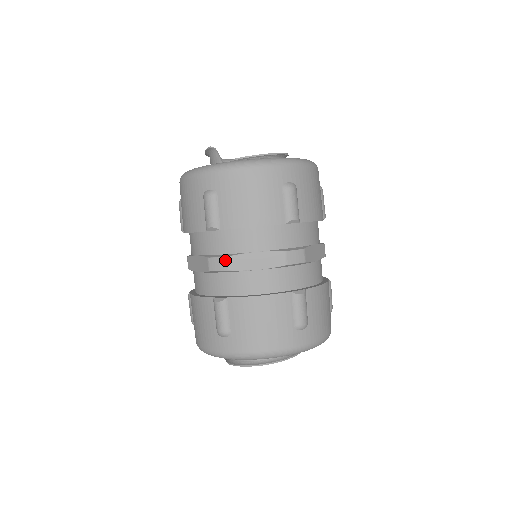
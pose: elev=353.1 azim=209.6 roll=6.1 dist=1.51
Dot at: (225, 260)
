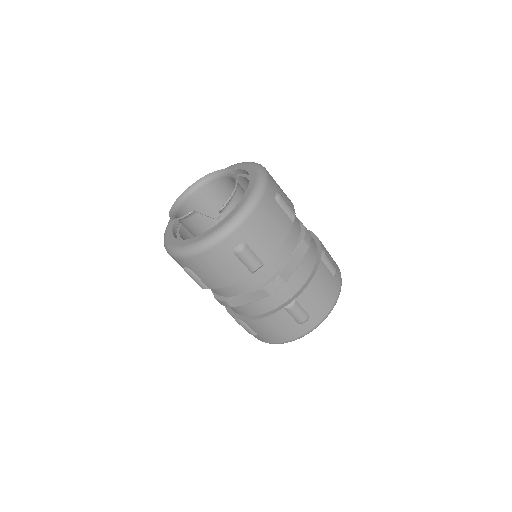
Dot at: (279, 279)
